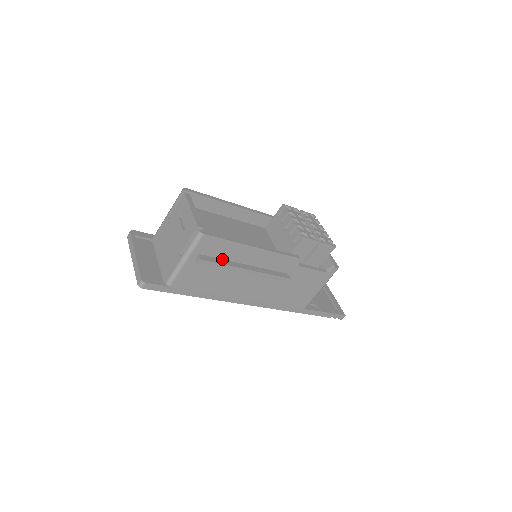
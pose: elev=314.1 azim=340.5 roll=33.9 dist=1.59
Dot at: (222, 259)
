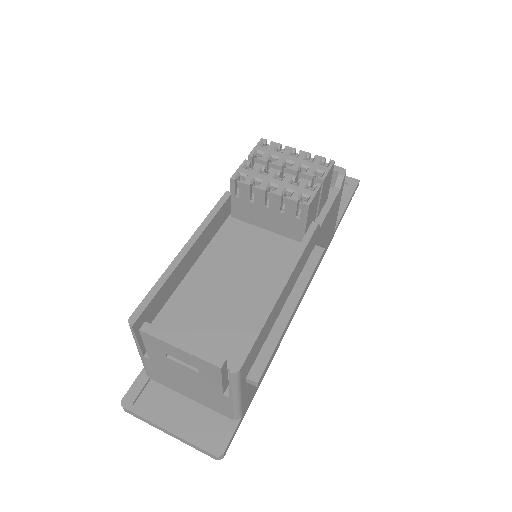
Dot at: (265, 341)
